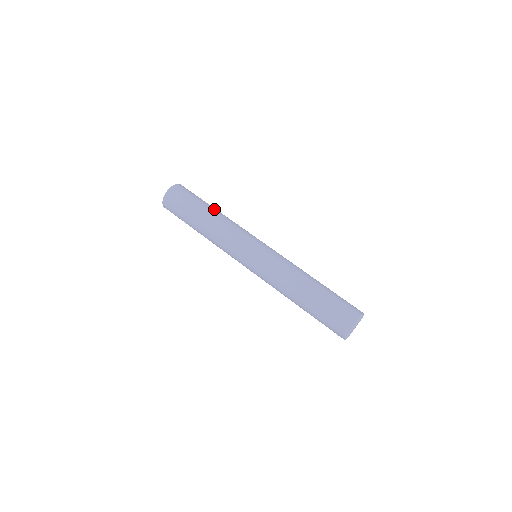
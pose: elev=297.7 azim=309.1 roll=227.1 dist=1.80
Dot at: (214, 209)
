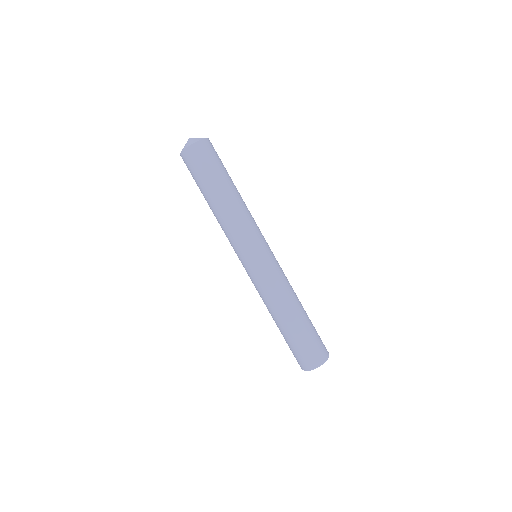
Dot at: (235, 188)
